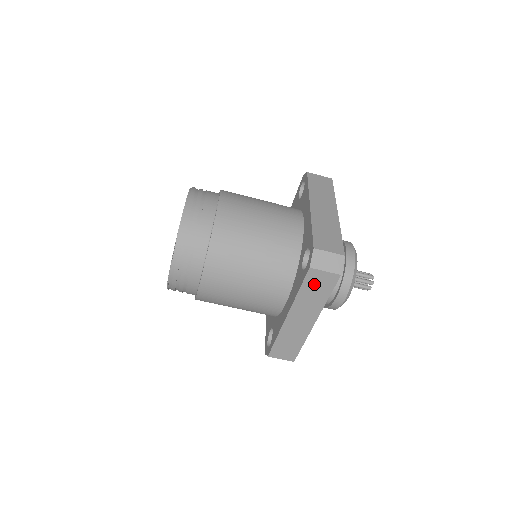
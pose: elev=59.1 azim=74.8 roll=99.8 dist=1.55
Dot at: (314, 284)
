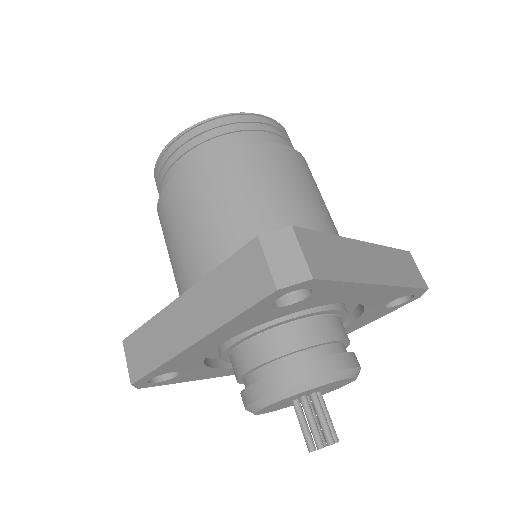
Dot at: (405, 263)
